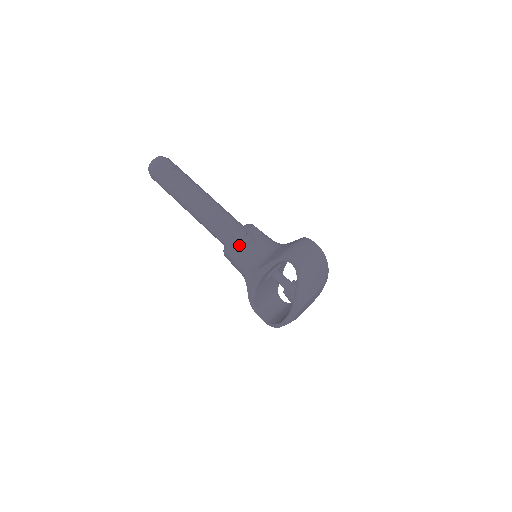
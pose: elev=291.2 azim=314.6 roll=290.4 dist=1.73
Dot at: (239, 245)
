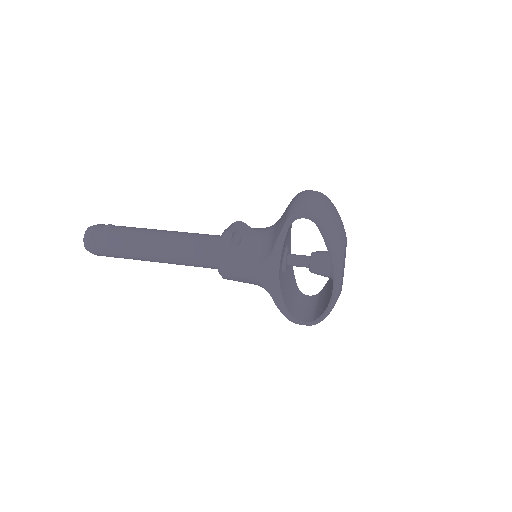
Dot at: (232, 249)
